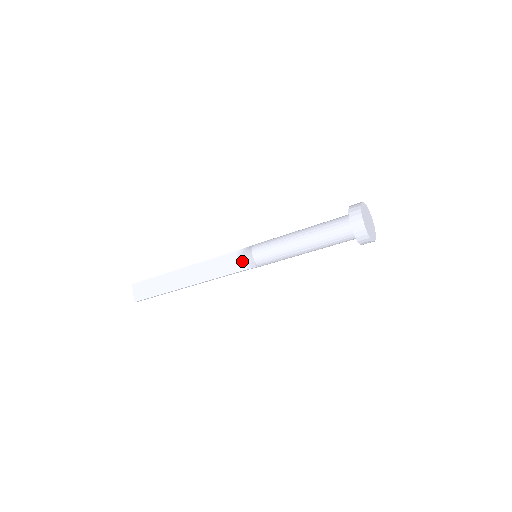
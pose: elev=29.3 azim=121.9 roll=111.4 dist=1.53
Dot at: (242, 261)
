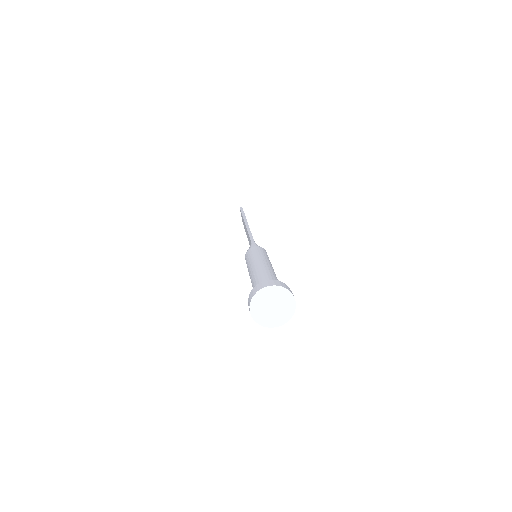
Dot at: occluded
